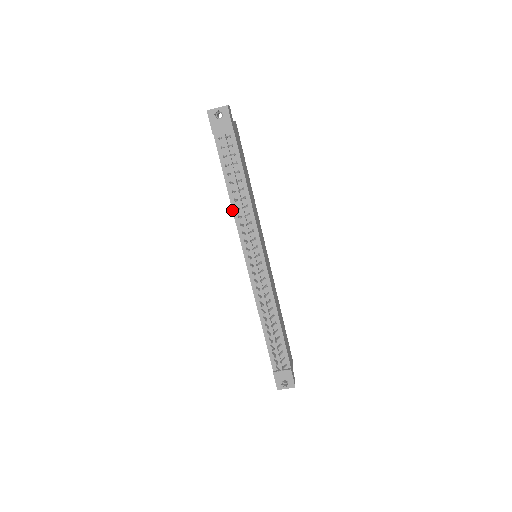
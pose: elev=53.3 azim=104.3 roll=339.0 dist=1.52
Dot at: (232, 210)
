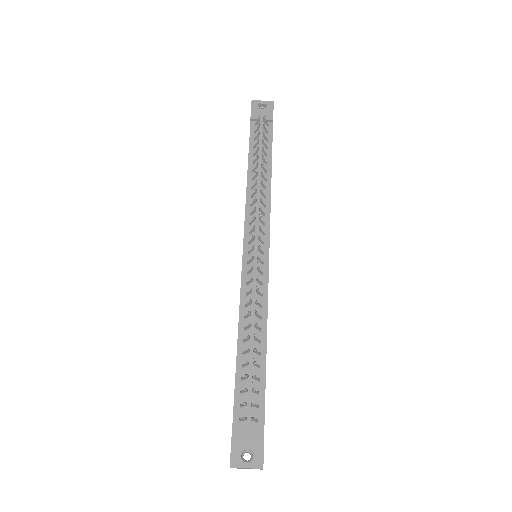
Dot at: (246, 189)
